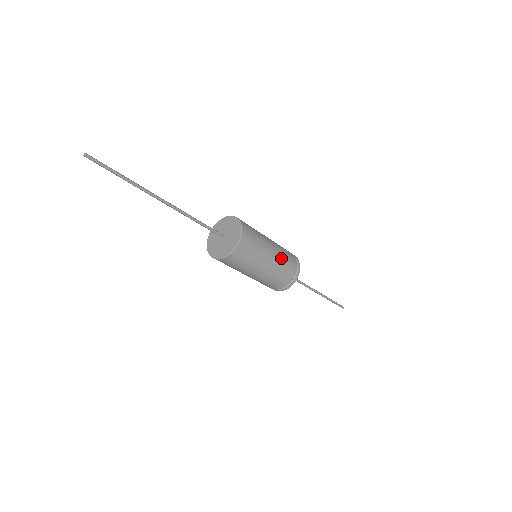
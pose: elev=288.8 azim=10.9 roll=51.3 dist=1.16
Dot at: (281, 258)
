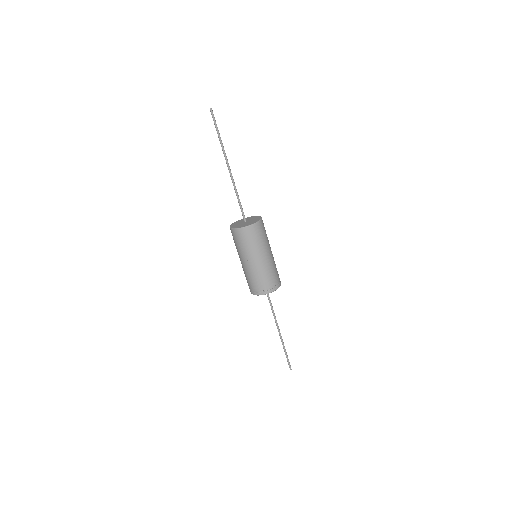
Dot at: (272, 264)
